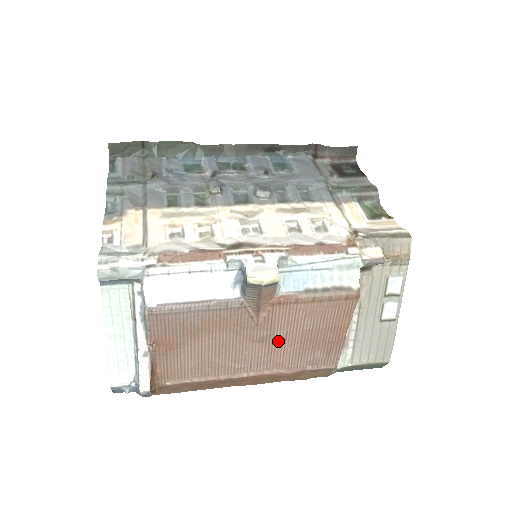
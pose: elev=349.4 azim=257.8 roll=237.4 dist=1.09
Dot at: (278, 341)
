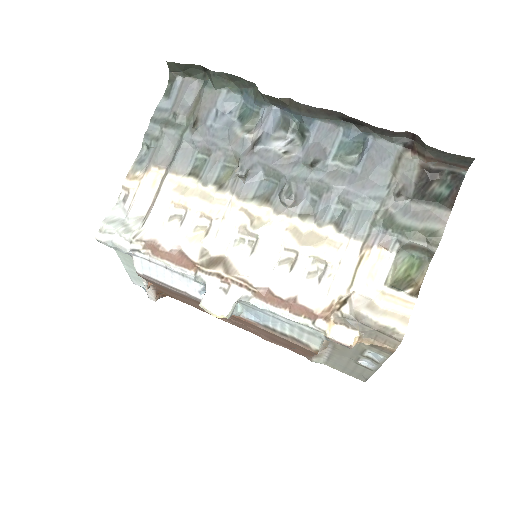
Dot at: occluded
